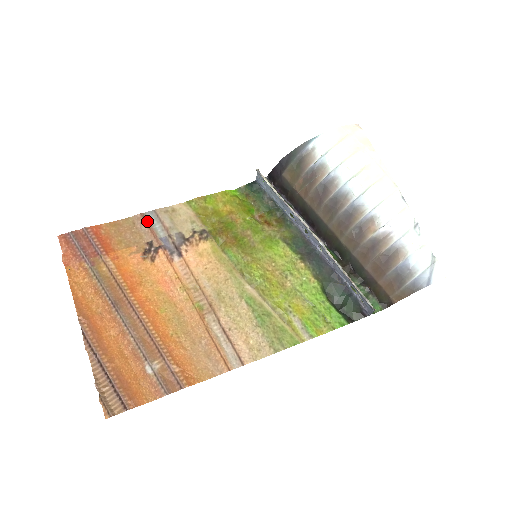
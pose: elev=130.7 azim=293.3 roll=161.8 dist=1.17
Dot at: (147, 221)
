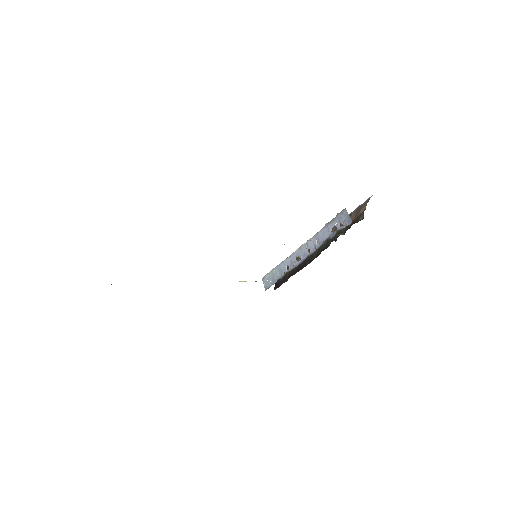
Dot at: occluded
